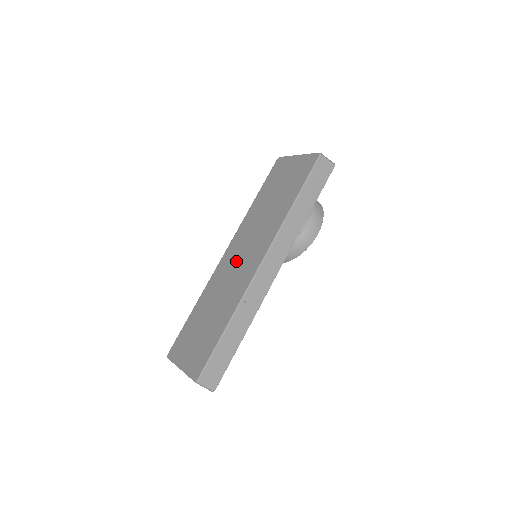
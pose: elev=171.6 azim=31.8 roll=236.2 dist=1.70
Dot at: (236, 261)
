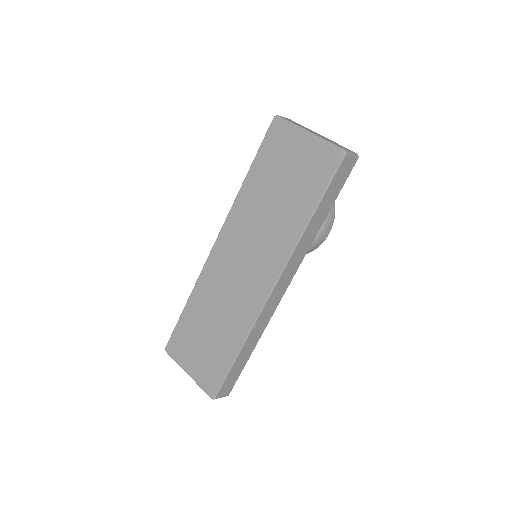
Dot at: (235, 267)
